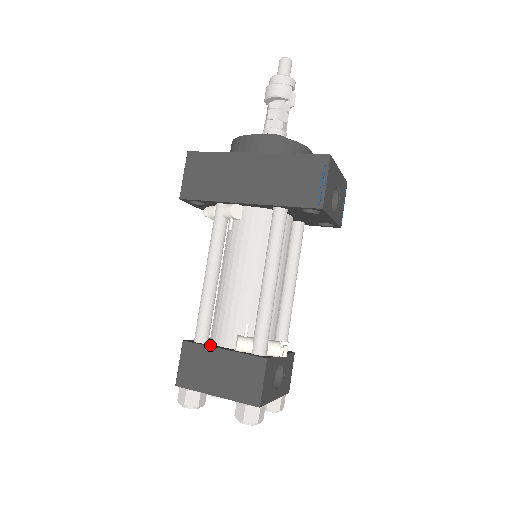
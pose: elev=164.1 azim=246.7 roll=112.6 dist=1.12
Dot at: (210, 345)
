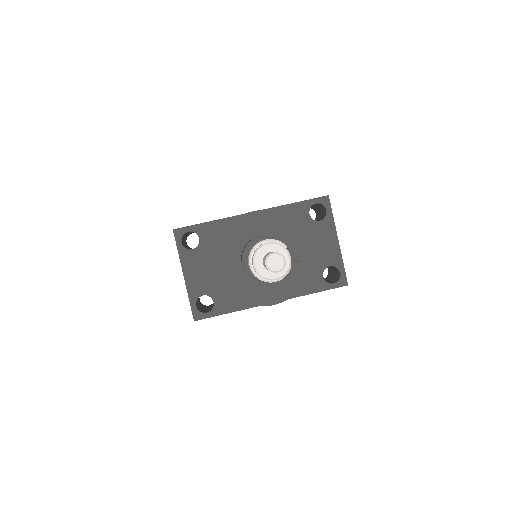
Dot at: occluded
